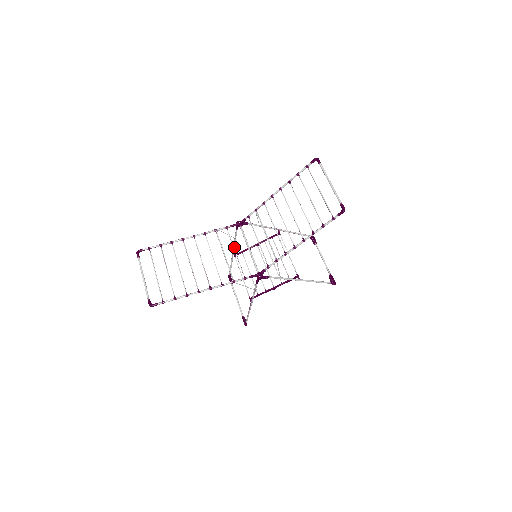
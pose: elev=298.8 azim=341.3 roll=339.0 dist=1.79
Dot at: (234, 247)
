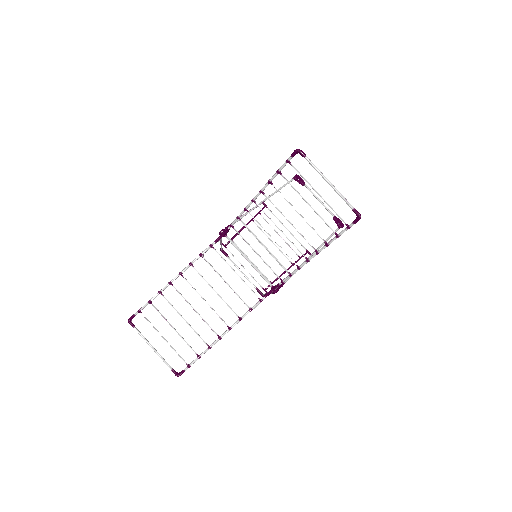
Dot at: (221, 241)
